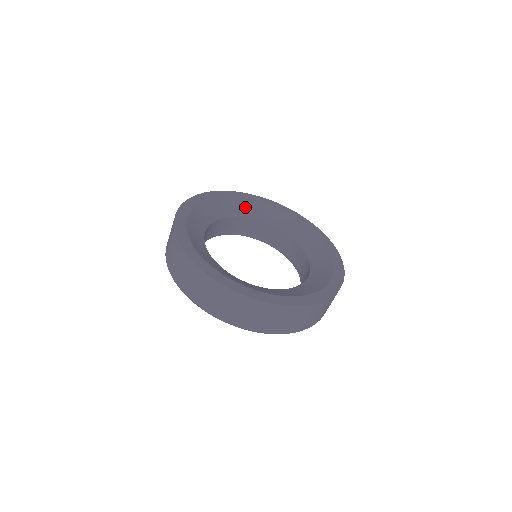
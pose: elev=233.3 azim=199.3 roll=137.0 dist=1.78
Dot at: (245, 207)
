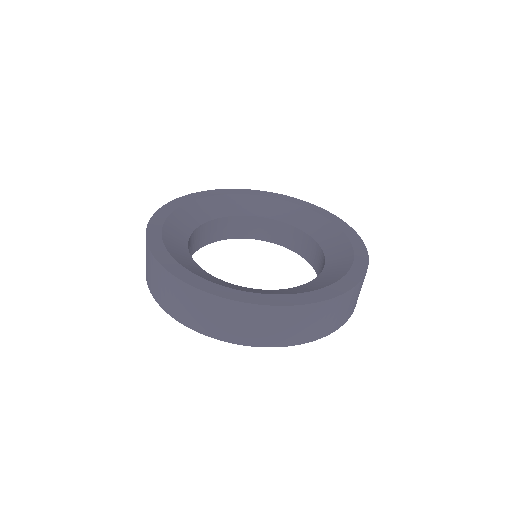
Dot at: (197, 211)
